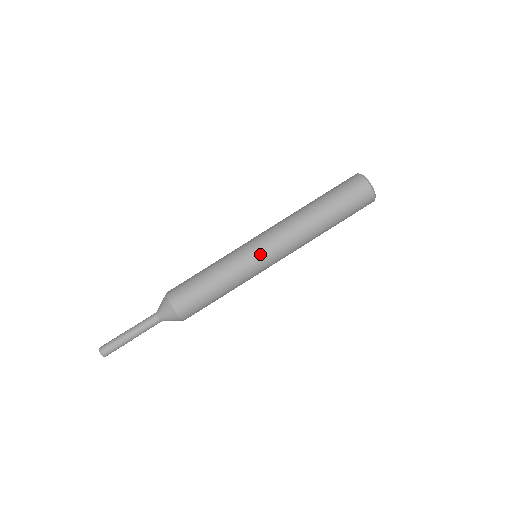
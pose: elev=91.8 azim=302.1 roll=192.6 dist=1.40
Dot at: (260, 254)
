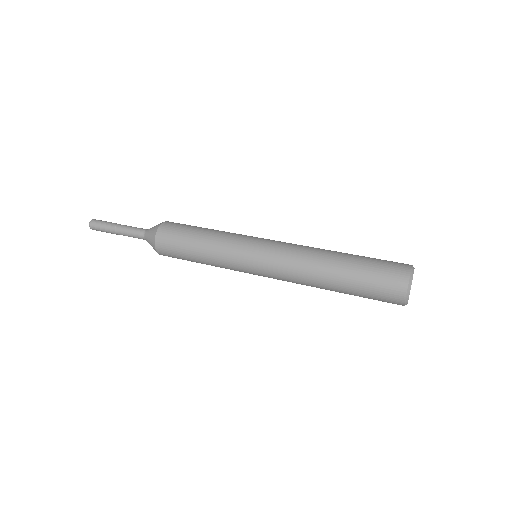
Dot at: (260, 241)
